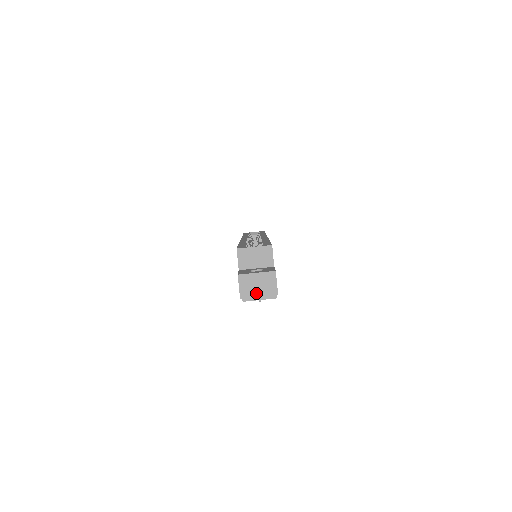
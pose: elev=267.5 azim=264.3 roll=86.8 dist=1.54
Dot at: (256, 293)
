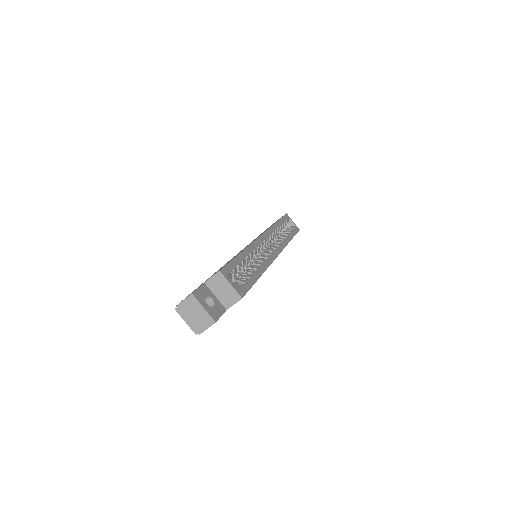
Dot at: (189, 316)
